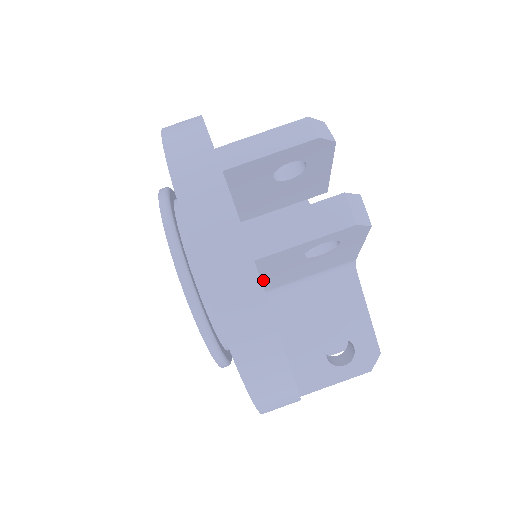
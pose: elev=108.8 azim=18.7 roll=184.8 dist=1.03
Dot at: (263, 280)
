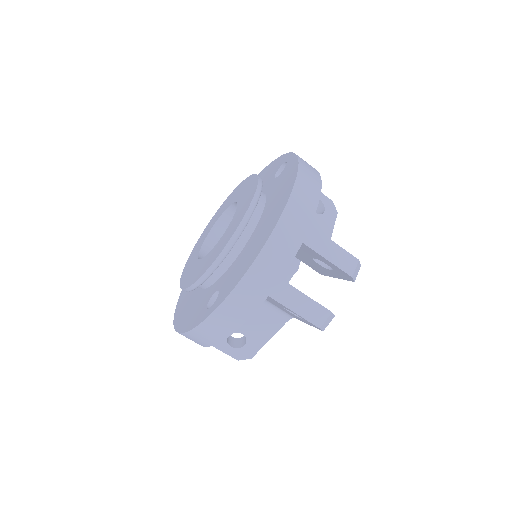
Dot at: occluded
